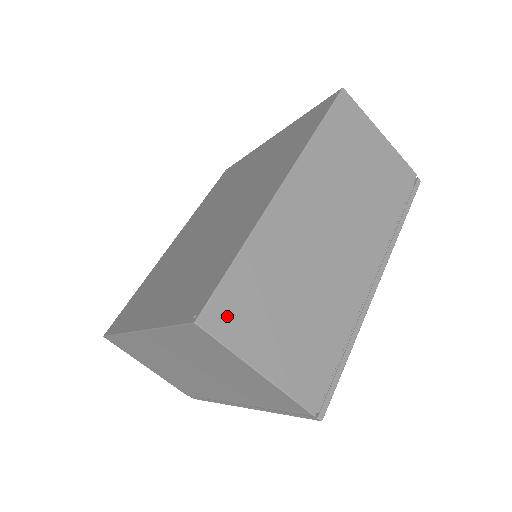
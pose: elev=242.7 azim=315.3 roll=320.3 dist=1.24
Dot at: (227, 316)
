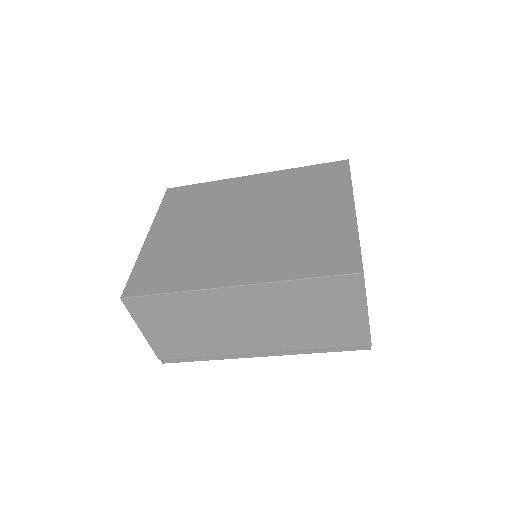
Dot at: (141, 307)
